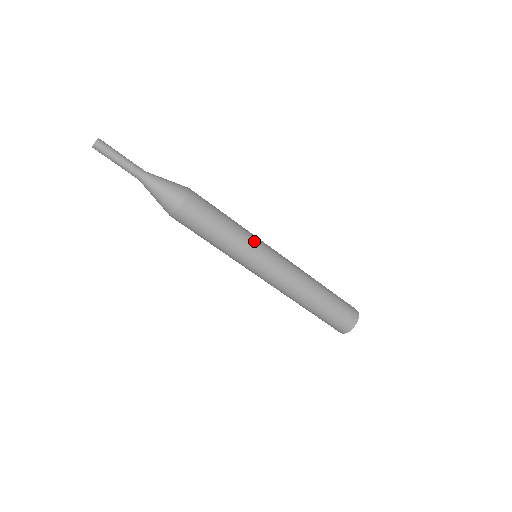
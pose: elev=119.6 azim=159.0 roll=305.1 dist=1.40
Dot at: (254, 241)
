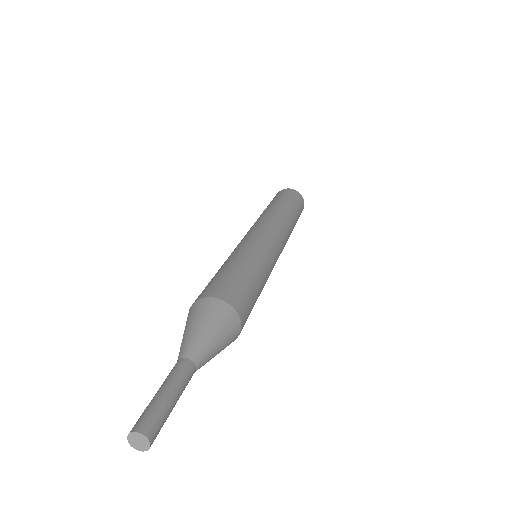
Dot at: (269, 255)
